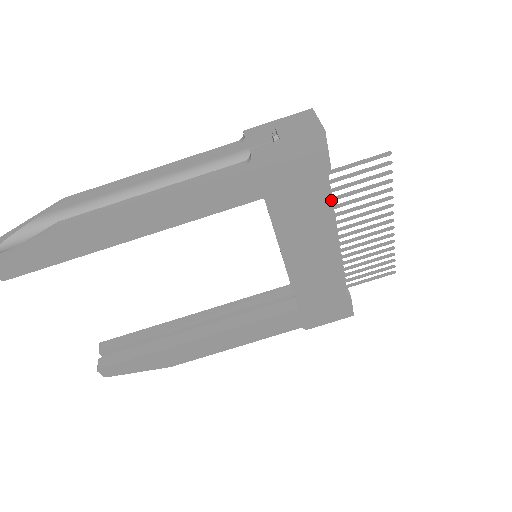
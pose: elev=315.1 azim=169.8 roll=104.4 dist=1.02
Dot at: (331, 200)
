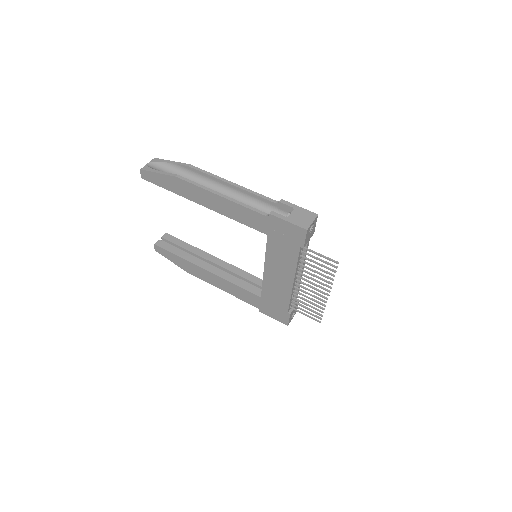
Dot at: (301, 261)
